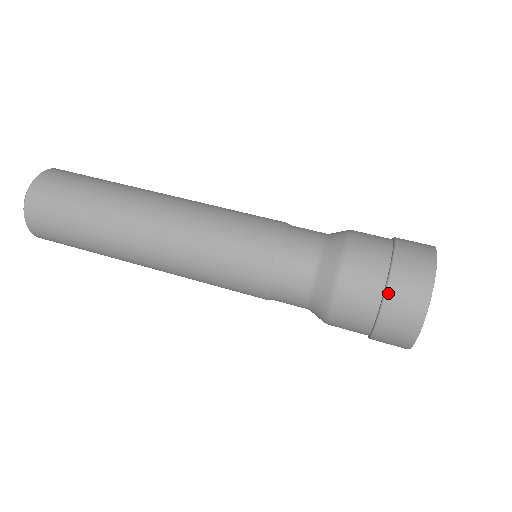
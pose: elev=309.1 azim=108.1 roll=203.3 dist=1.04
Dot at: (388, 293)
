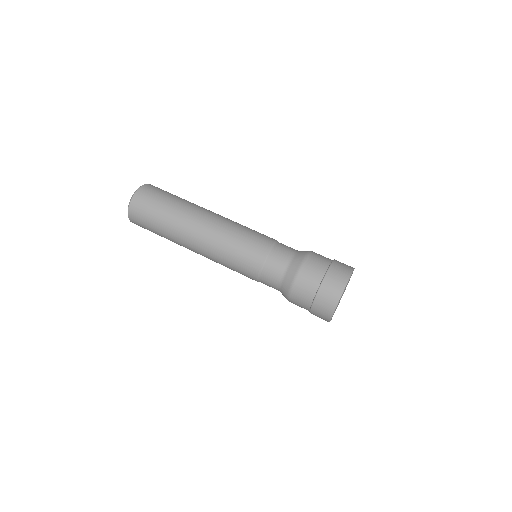
Dot at: (328, 273)
